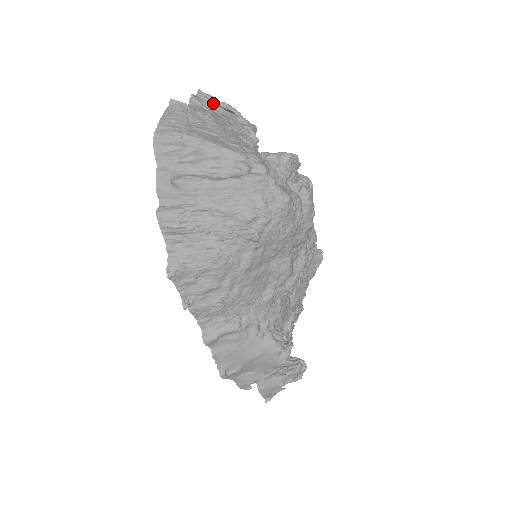
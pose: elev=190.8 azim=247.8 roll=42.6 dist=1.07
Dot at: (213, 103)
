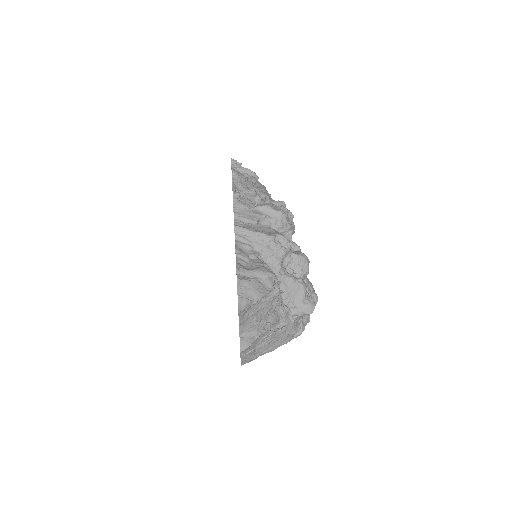
Dot at: (250, 307)
